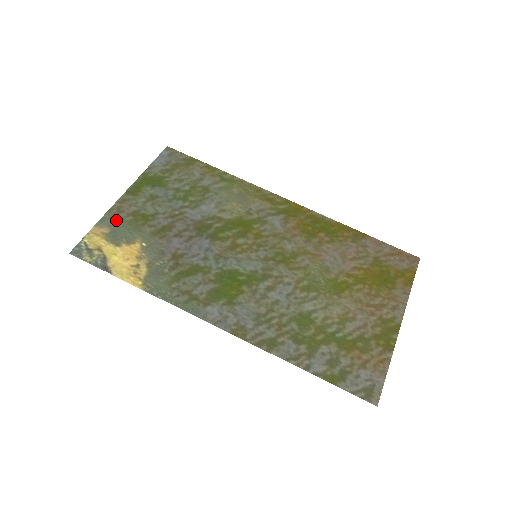
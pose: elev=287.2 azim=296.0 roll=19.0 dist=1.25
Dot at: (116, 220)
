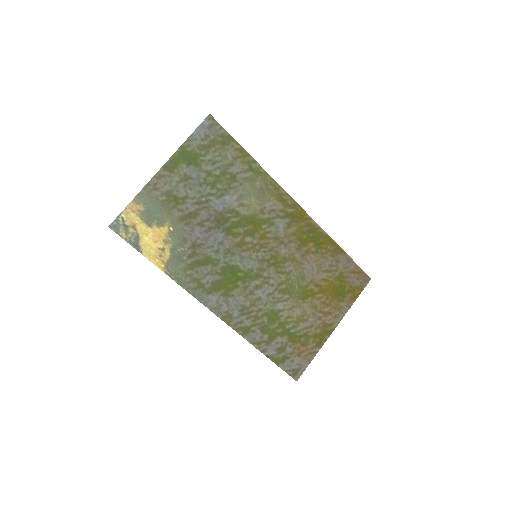
Dot at: (151, 198)
